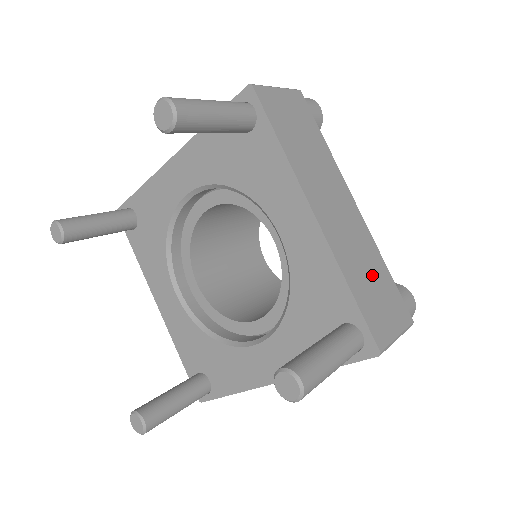
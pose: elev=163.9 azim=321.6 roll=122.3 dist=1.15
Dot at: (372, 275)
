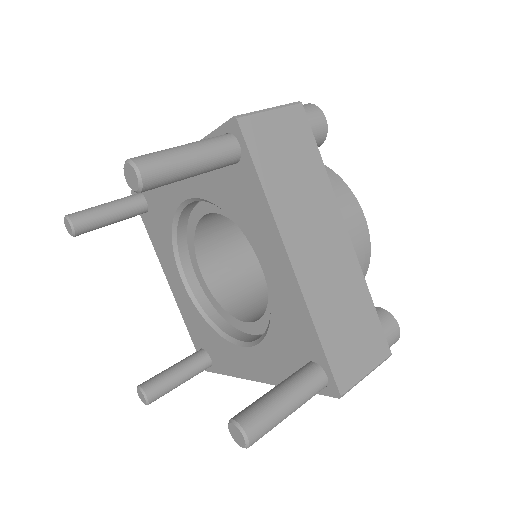
Dot at: (350, 314)
